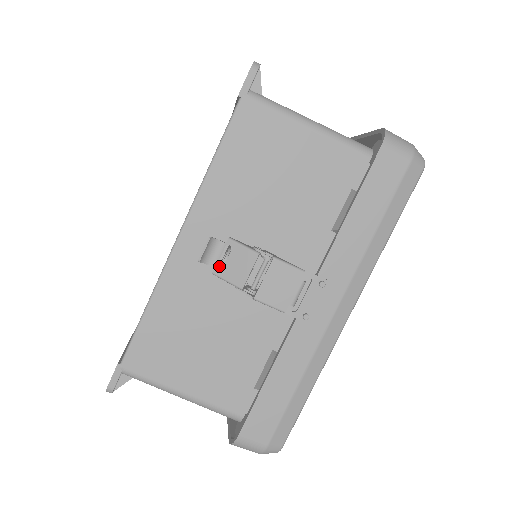
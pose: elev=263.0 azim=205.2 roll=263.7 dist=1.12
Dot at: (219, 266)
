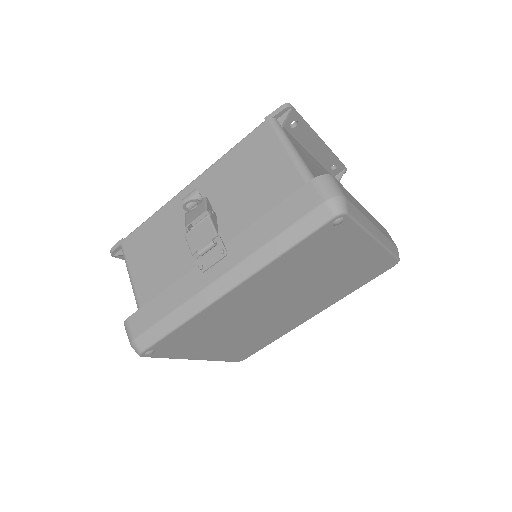
Dot at: (190, 210)
